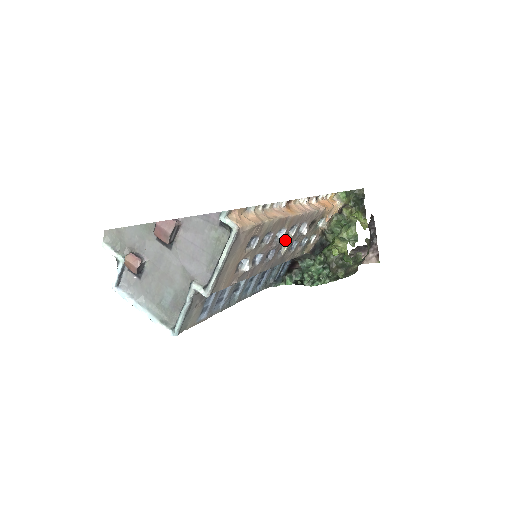
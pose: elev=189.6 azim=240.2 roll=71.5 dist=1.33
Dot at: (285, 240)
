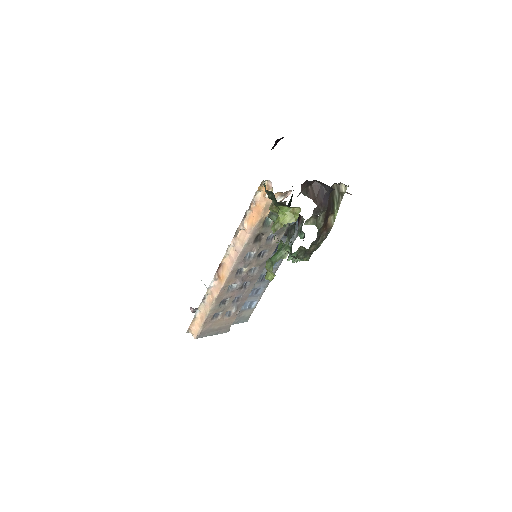
Dot at: (240, 283)
